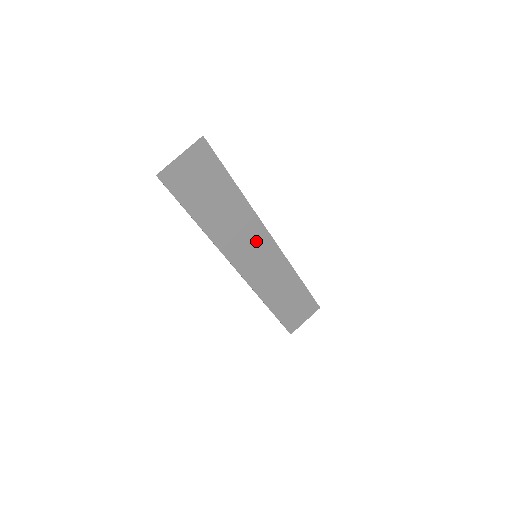
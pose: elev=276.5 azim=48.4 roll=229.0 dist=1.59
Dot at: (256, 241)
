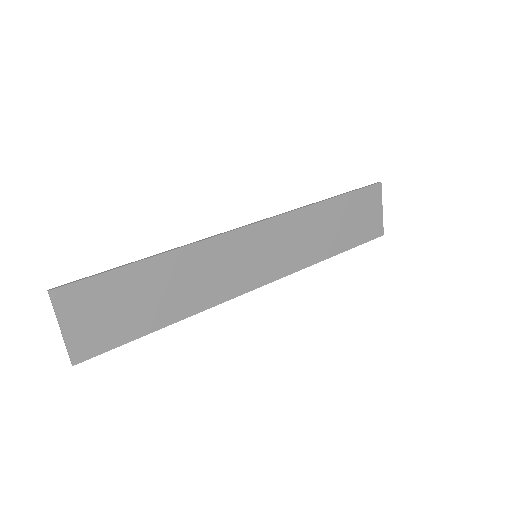
Dot at: (236, 251)
